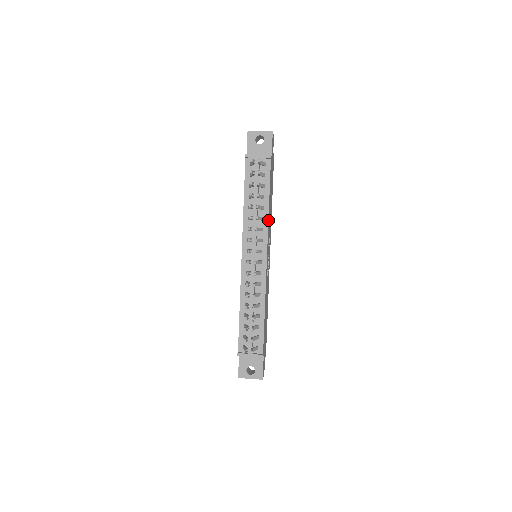
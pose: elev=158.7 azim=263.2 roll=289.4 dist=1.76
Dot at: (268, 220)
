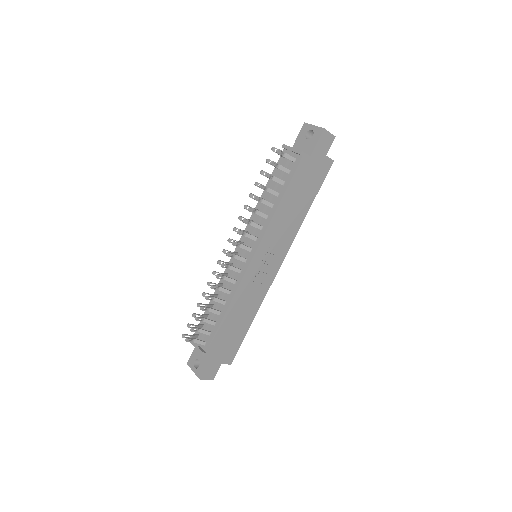
Dot at: (271, 220)
